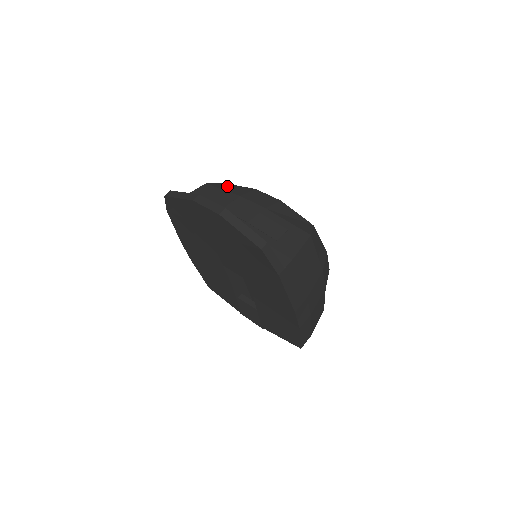
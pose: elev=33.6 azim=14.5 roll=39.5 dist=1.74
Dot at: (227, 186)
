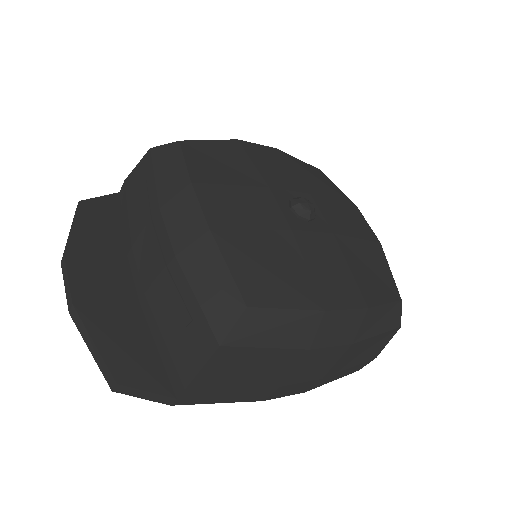
Dot at: (164, 164)
